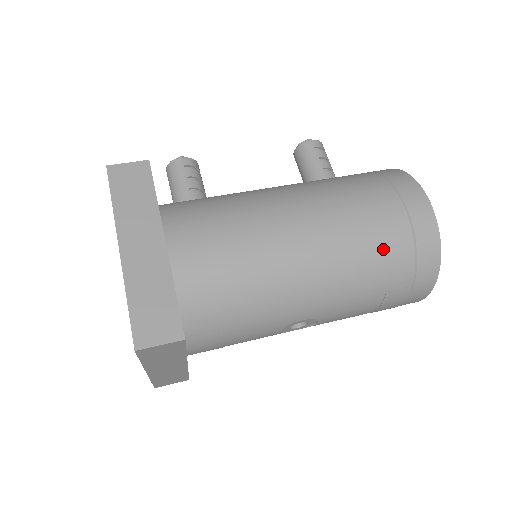
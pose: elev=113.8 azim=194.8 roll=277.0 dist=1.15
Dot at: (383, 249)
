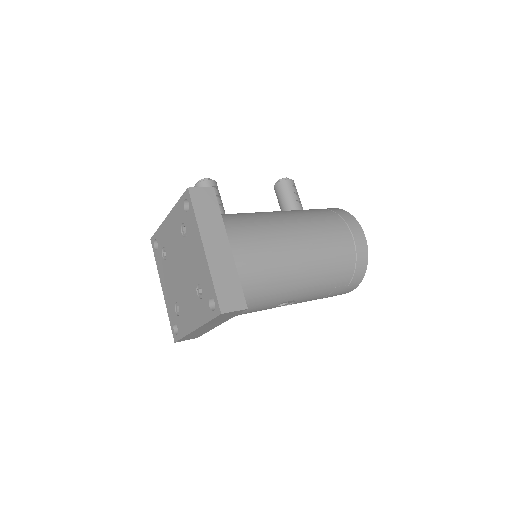
Dot at: (340, 262)
